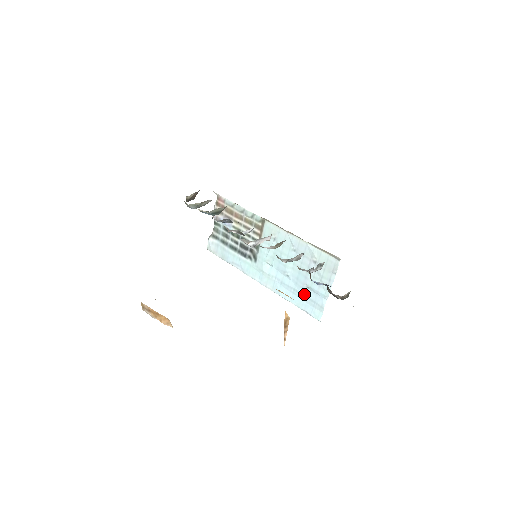
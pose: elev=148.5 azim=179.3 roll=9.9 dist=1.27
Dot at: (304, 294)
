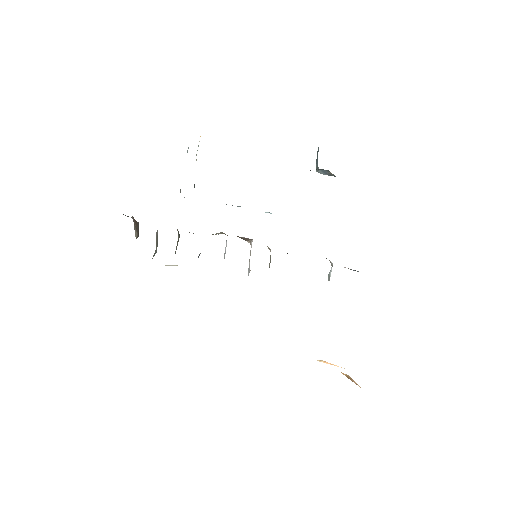
Dot at: occluded
